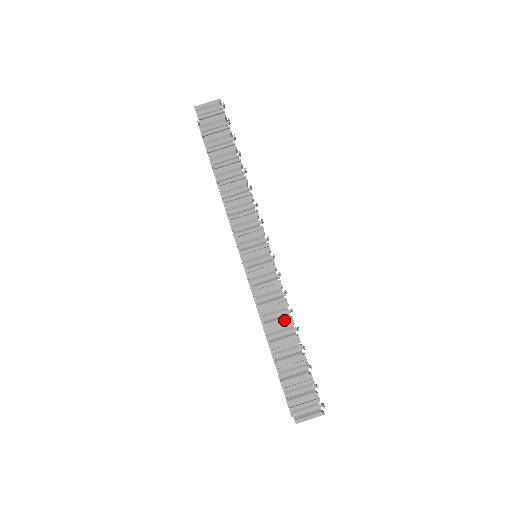
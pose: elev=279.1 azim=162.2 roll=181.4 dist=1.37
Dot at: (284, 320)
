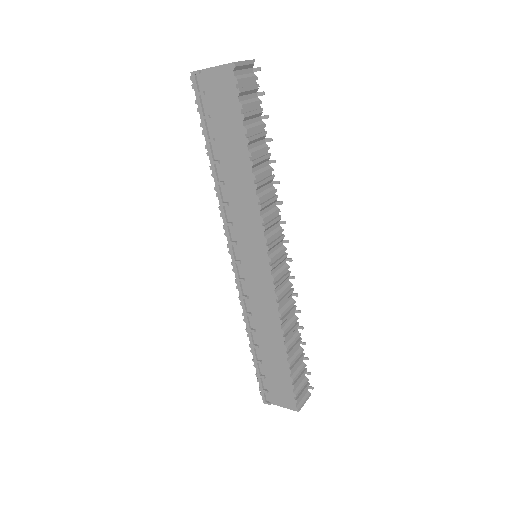
Dot at: (294, 322)
